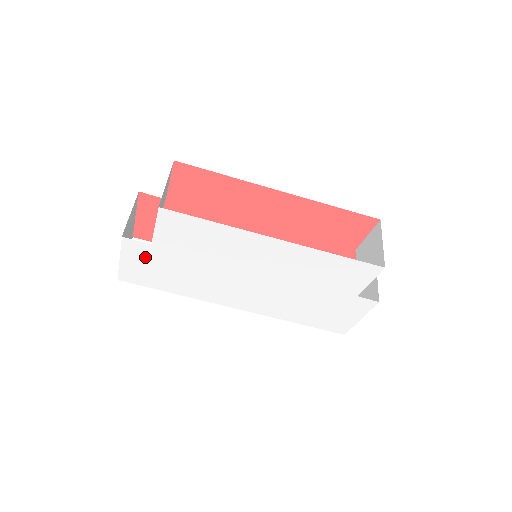
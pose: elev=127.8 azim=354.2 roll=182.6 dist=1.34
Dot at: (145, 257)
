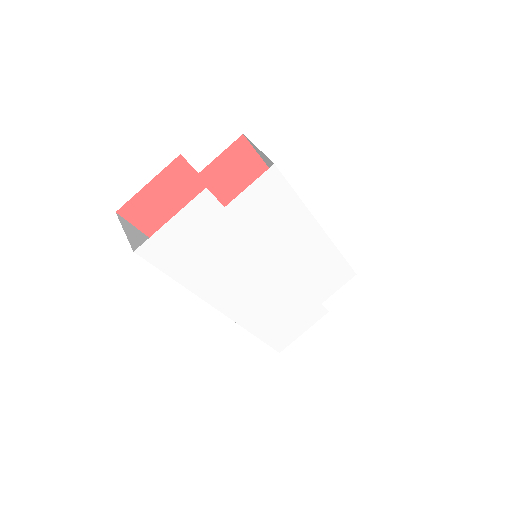
Dot at: (201, 223)
